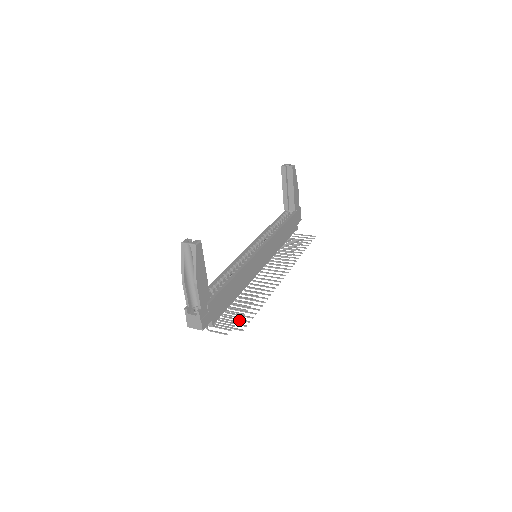
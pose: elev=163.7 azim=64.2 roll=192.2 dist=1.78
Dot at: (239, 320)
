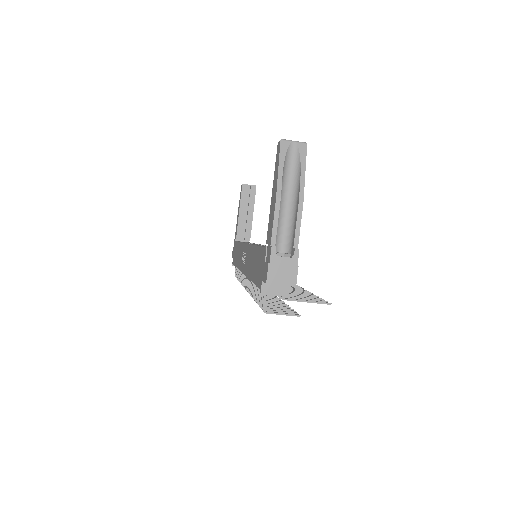
Dot at: (307, 298)
